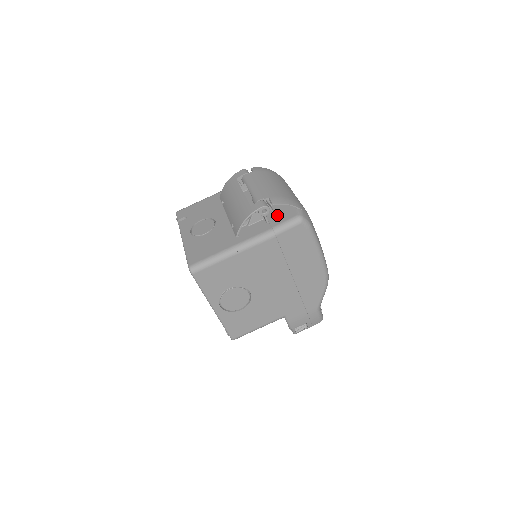
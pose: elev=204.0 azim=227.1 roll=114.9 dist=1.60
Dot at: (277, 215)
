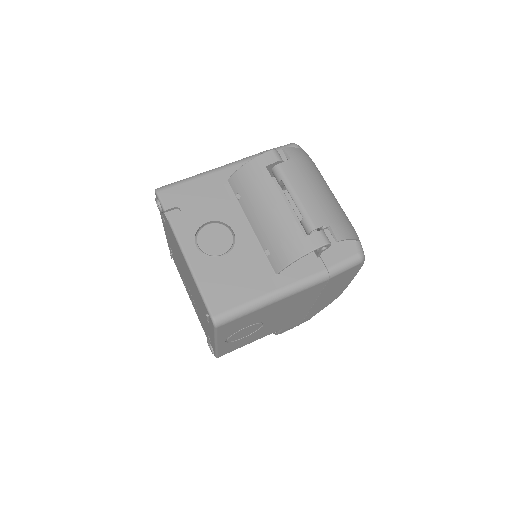
Dot at: (330, 246)
